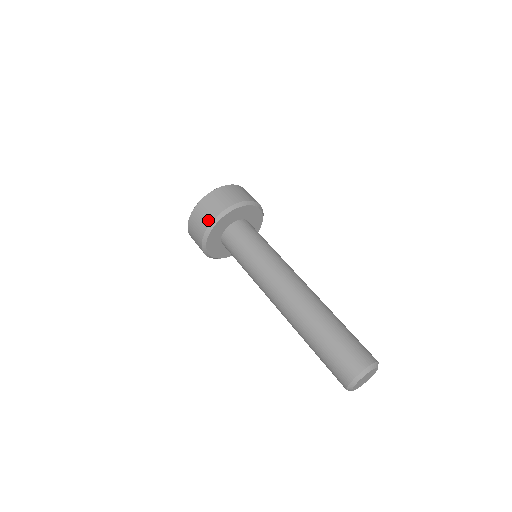
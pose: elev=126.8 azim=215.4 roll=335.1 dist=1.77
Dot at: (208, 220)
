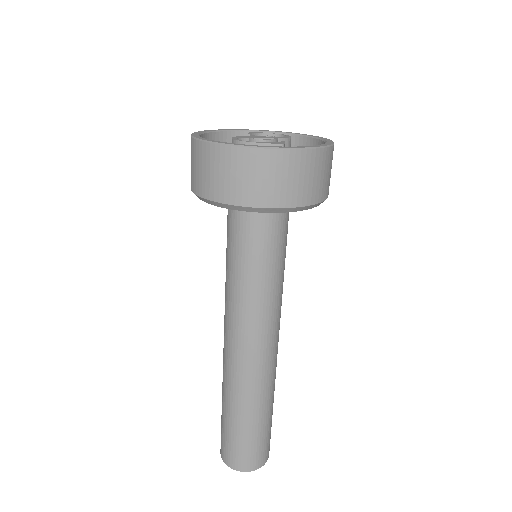
Dot at: (224, 195)
